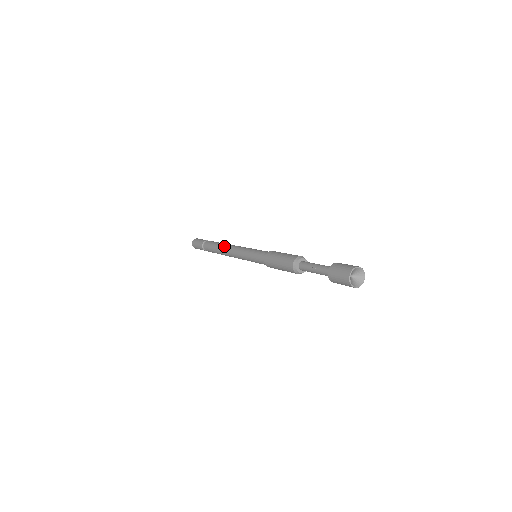
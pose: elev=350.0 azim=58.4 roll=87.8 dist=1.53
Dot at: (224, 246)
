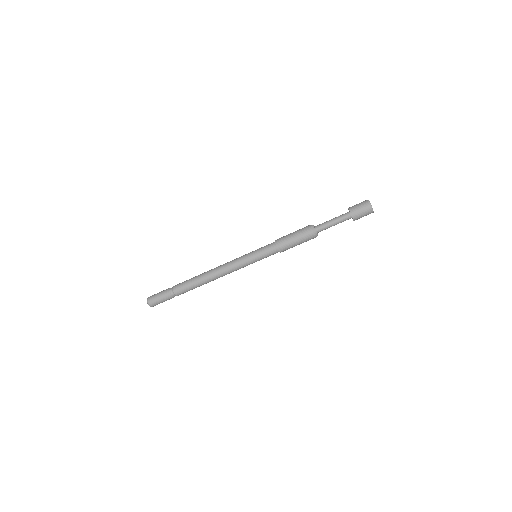
Dot at: (209, 270)
